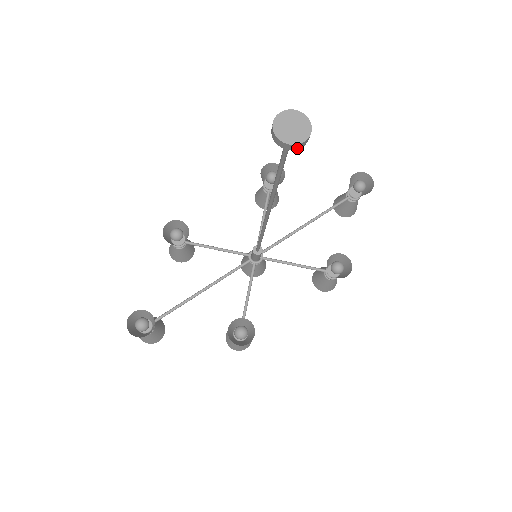
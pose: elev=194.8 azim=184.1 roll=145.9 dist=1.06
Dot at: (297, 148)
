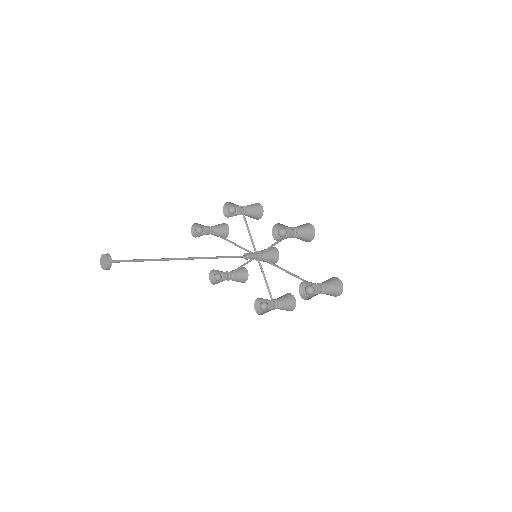
Dot at: occluded
